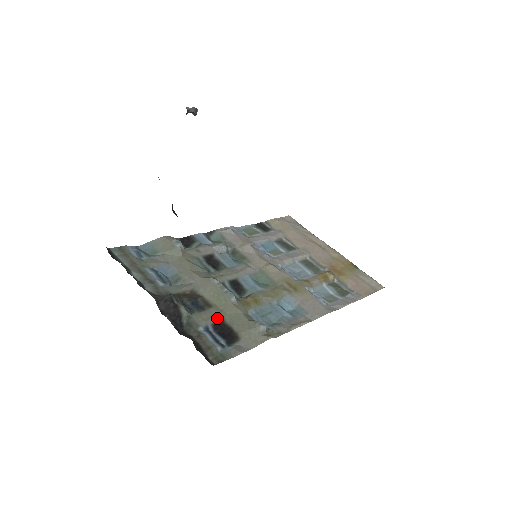
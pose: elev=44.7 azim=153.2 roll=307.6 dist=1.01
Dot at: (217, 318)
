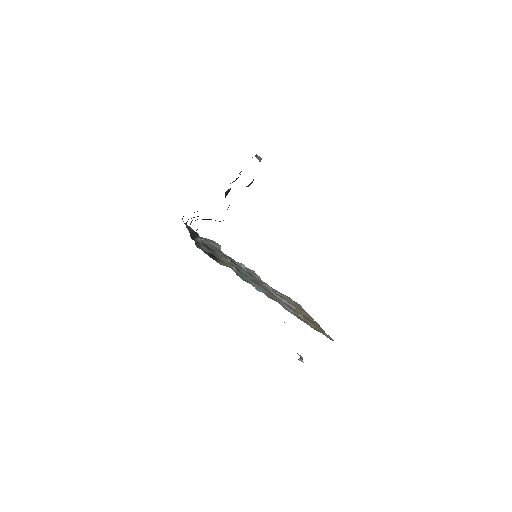
Dot at: (214, 254)
